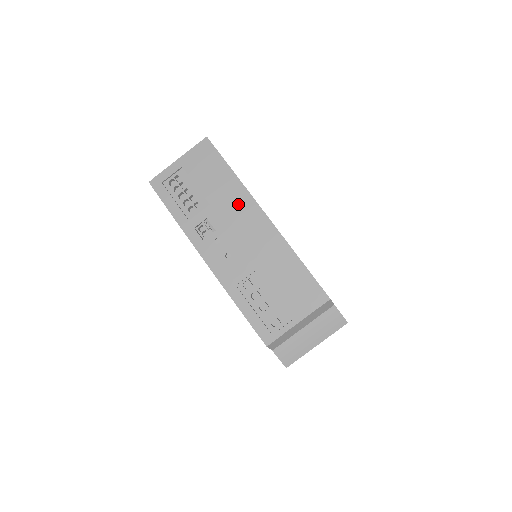
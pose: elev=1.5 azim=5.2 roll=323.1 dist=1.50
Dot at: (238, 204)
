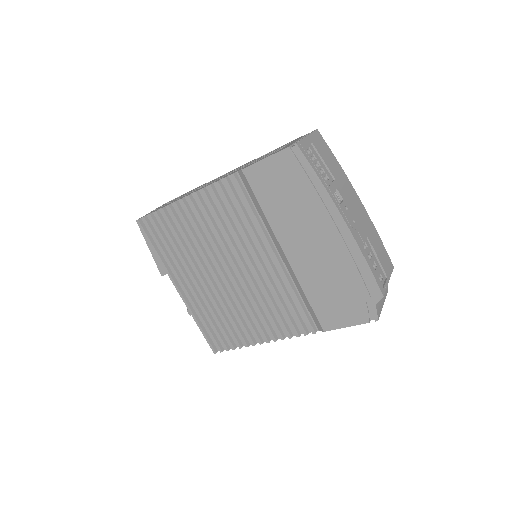
Dot at: (347, 186)
